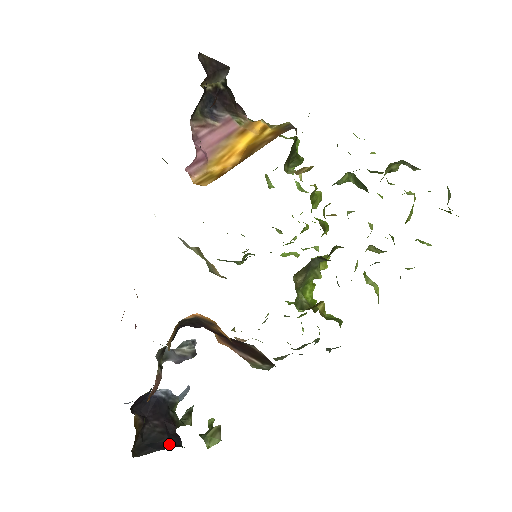
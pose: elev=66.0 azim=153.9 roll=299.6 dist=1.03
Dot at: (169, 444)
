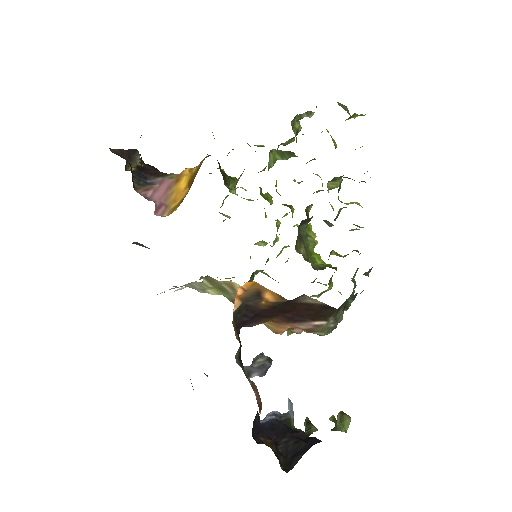
Dot at: (309, 445)
